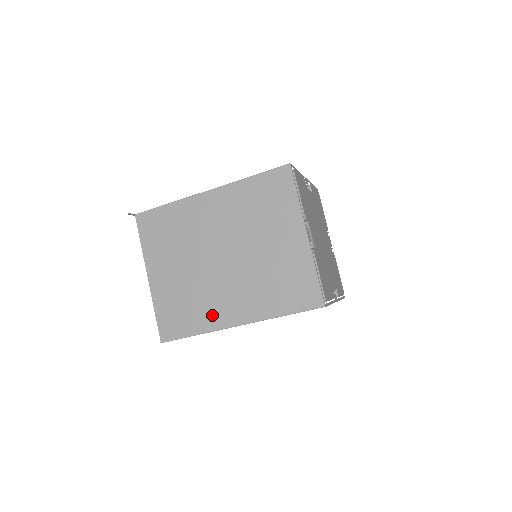
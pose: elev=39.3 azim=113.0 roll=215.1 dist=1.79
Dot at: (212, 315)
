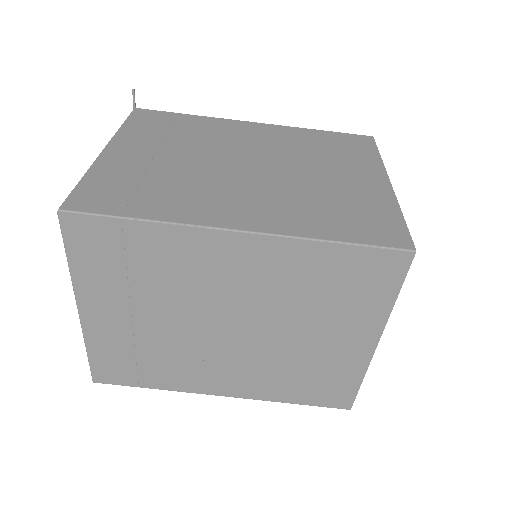
Dot at: (194, 207)
